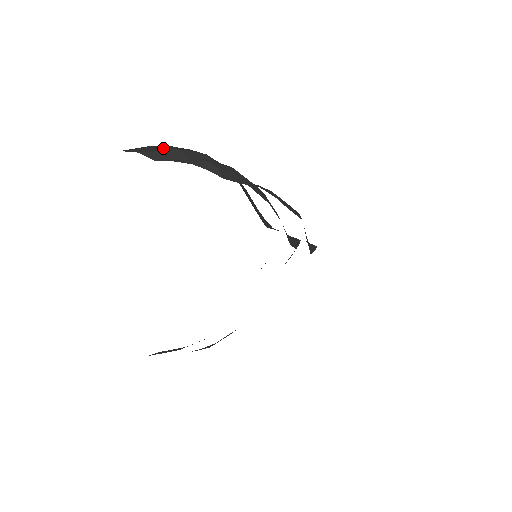
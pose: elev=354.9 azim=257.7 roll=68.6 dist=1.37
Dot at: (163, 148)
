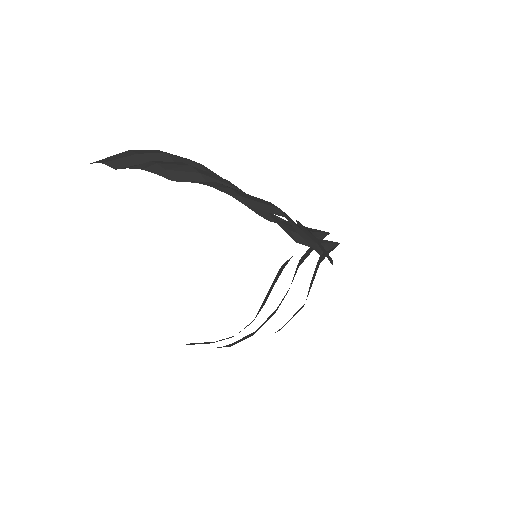
Dot at: (125, 154)
